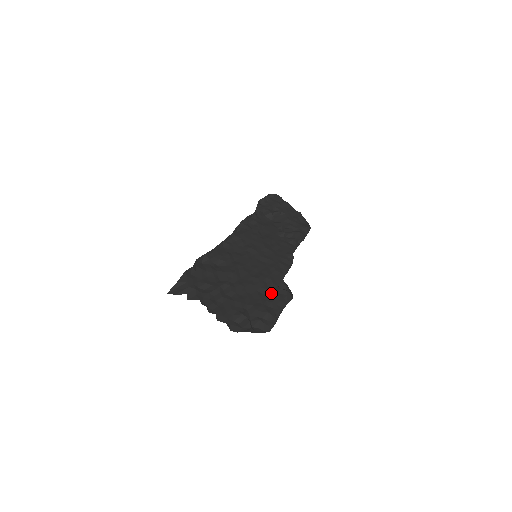
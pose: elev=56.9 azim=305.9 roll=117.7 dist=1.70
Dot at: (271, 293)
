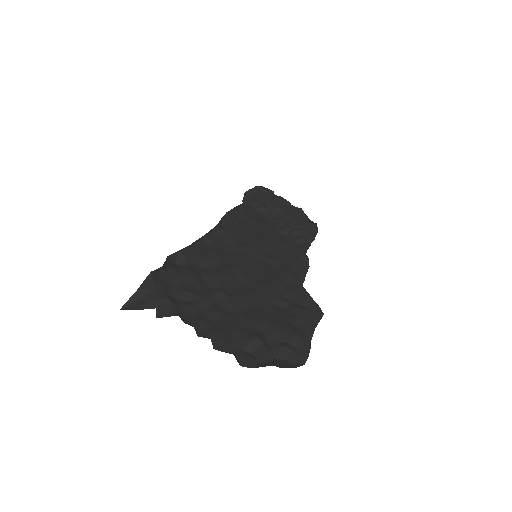
Dot at: (291, 305)
